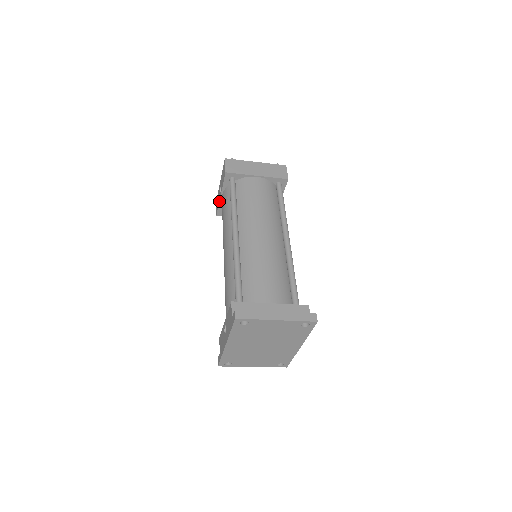
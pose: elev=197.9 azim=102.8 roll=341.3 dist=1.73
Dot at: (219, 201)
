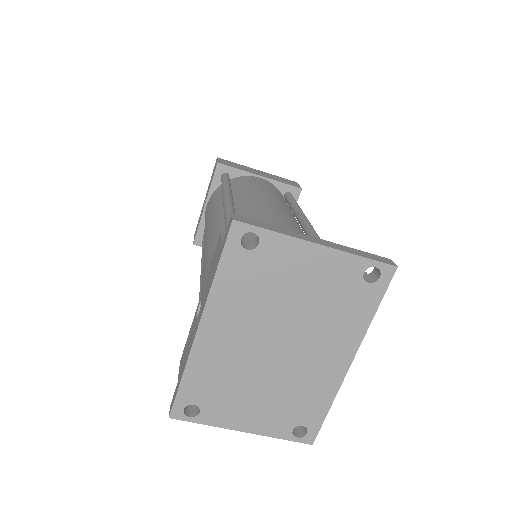
Dot at: (201, 216)
